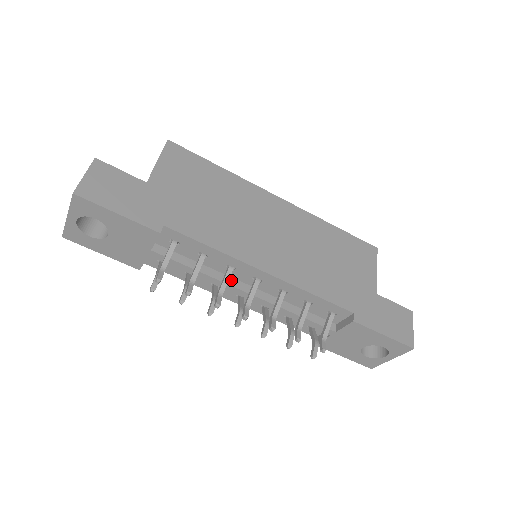
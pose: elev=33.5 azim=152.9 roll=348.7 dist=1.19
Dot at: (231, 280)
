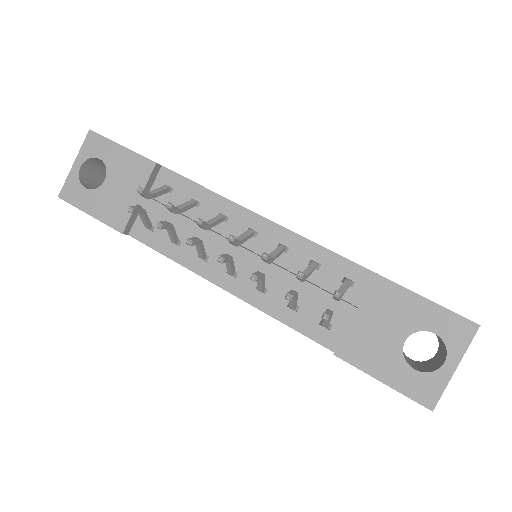
Dot at: (222, 235)
